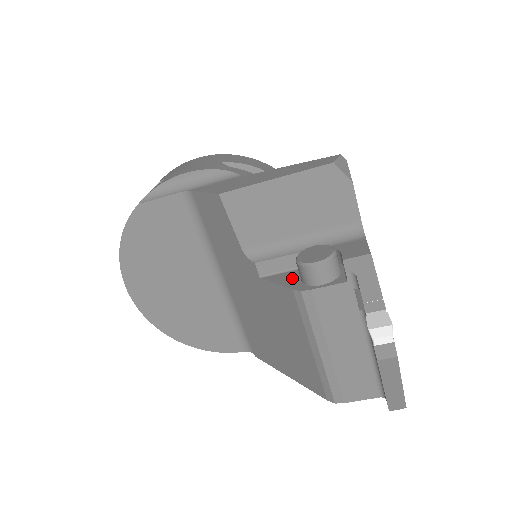
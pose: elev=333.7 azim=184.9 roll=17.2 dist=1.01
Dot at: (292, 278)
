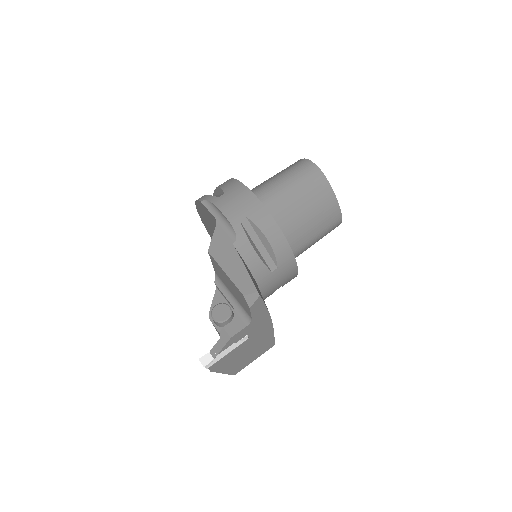
Dot at: occluded
